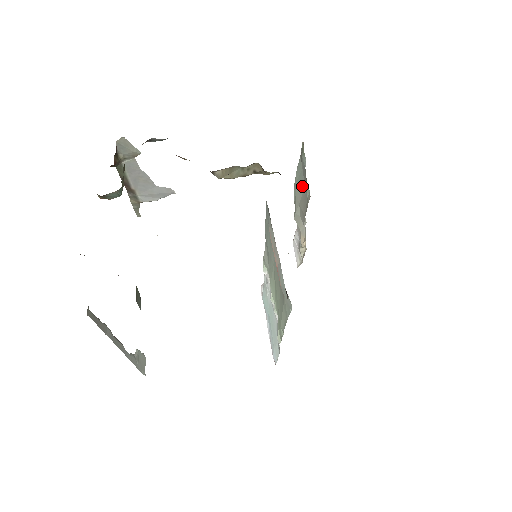
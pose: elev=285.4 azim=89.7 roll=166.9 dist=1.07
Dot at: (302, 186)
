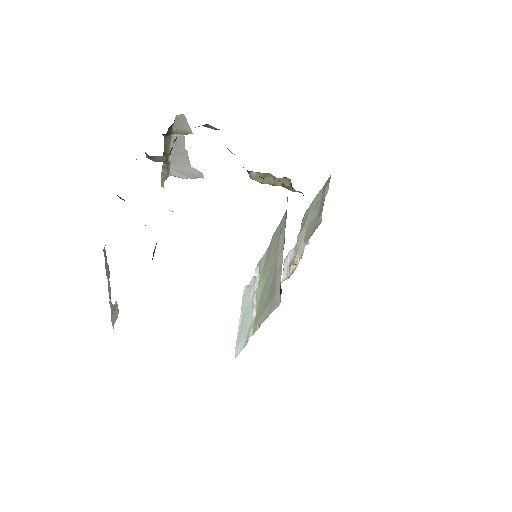
Dot at: (316, 212)
